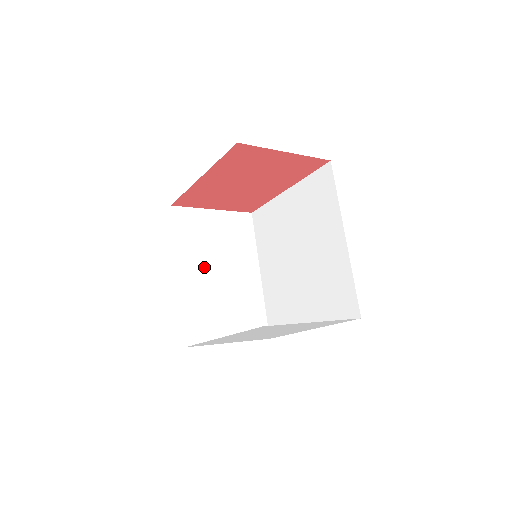
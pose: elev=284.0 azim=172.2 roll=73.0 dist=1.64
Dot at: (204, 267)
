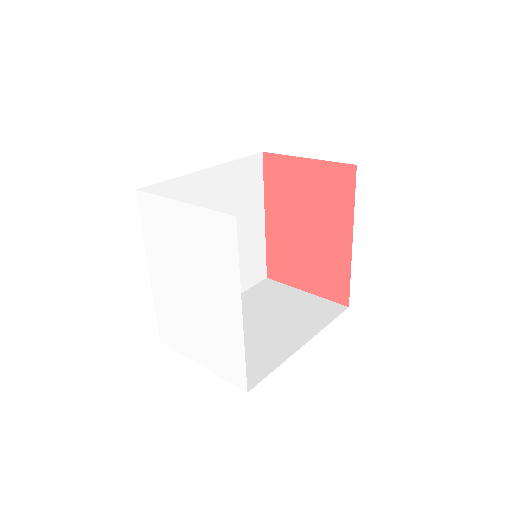
Dot at: (248, 314)
